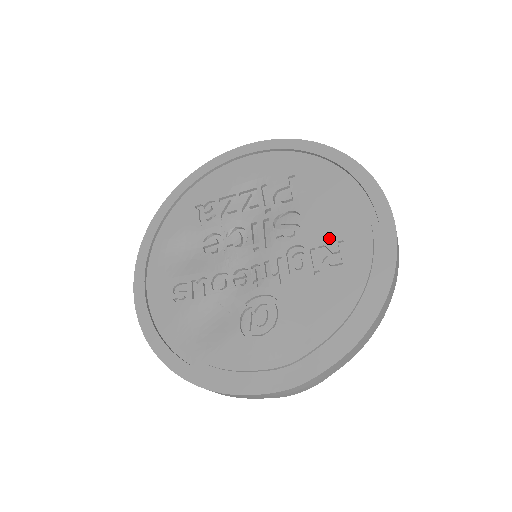
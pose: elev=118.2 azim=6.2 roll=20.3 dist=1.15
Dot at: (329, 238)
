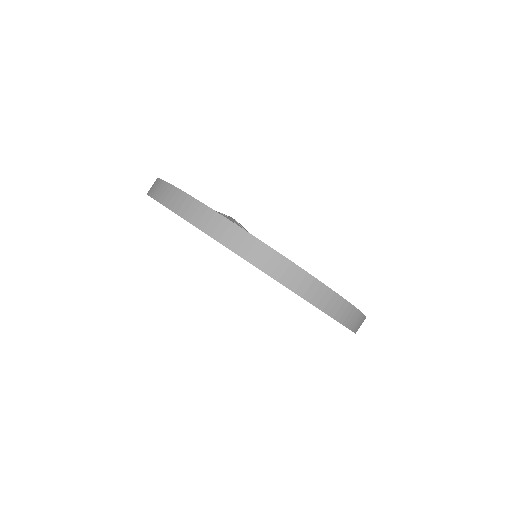
Dot at: occluded
